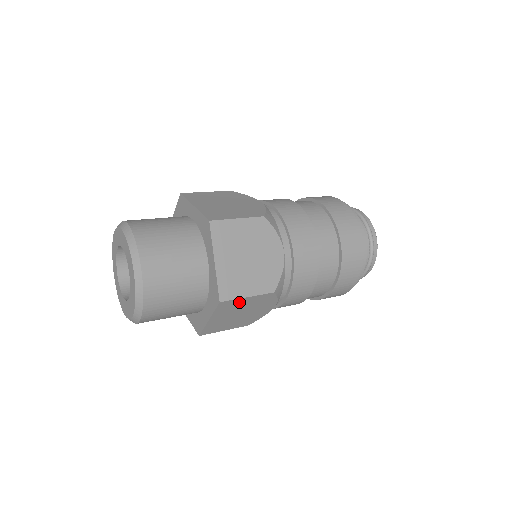
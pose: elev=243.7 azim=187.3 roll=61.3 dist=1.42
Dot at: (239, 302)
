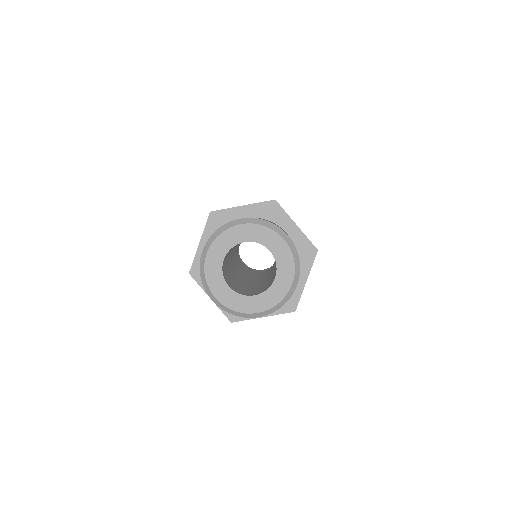
Dot at: occluded
